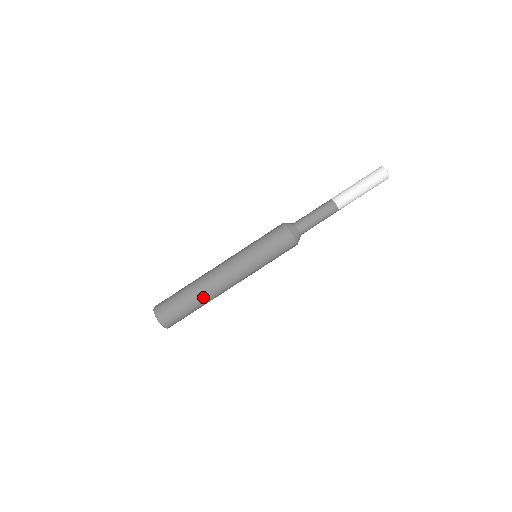
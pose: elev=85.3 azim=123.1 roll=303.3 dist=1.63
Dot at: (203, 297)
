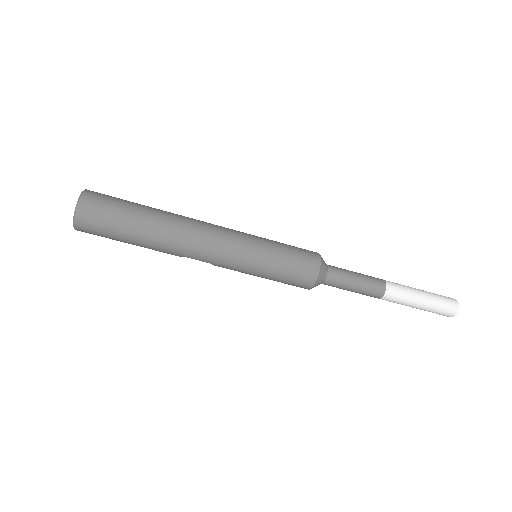
Dot at: (158, 235)
